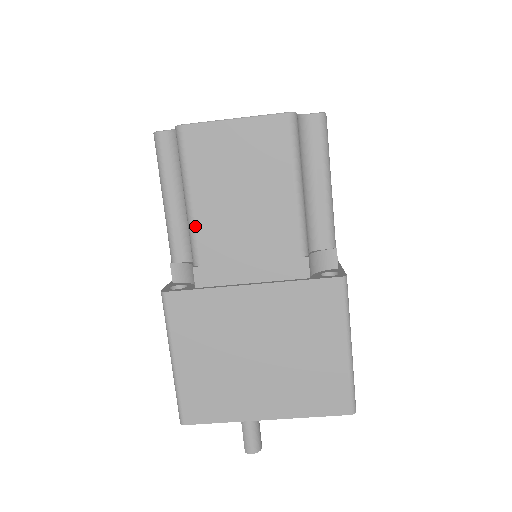
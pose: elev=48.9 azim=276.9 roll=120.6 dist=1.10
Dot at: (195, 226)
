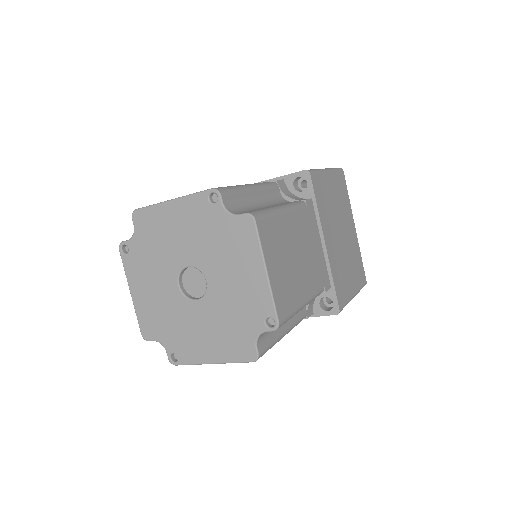
Dot at: occluded
